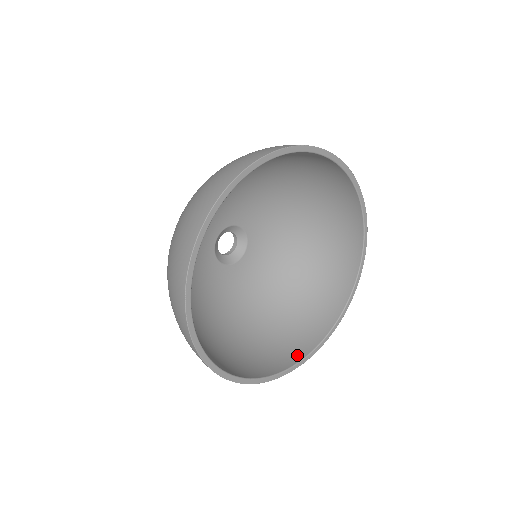
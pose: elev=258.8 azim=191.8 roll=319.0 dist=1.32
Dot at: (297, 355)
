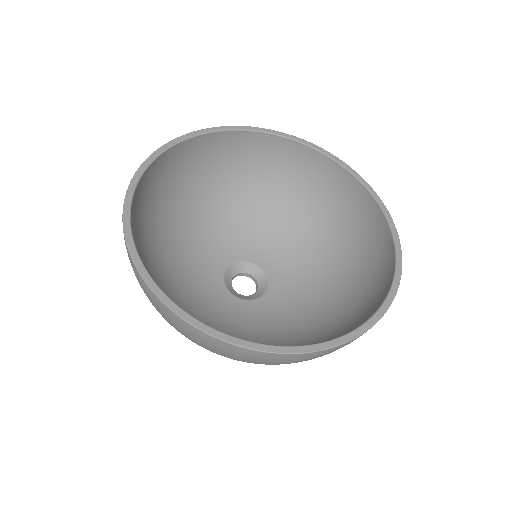
Dot at: occluded
